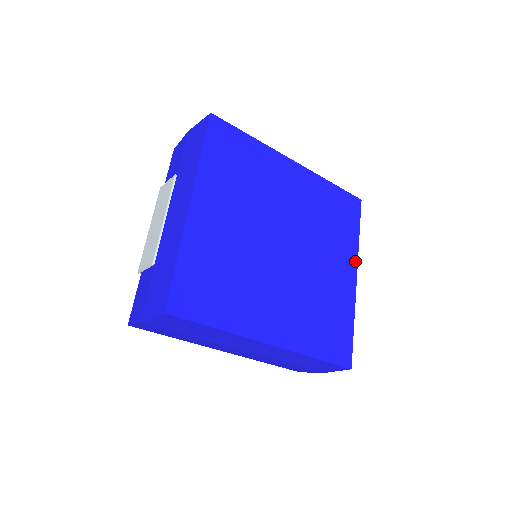
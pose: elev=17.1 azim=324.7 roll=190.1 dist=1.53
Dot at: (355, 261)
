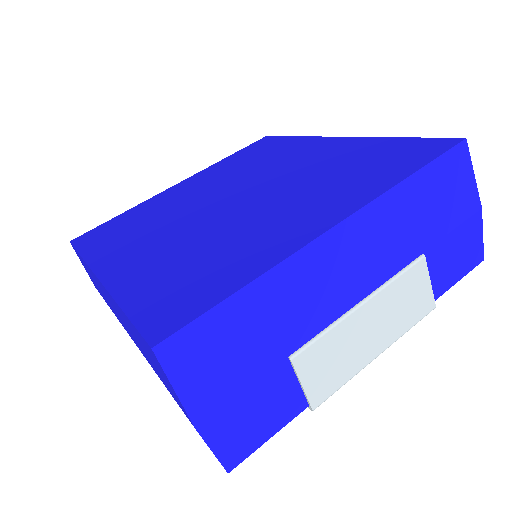
Dot at: (356, 207)
